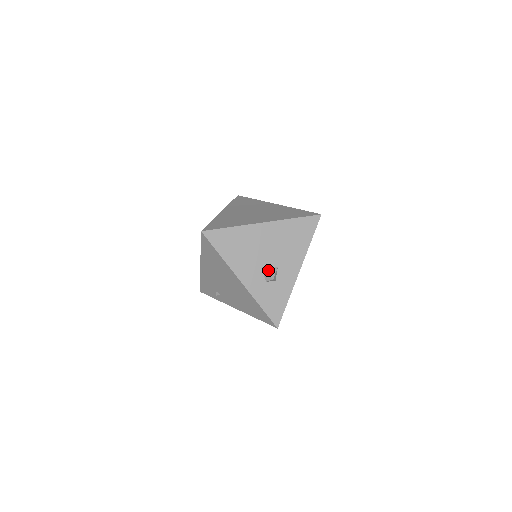
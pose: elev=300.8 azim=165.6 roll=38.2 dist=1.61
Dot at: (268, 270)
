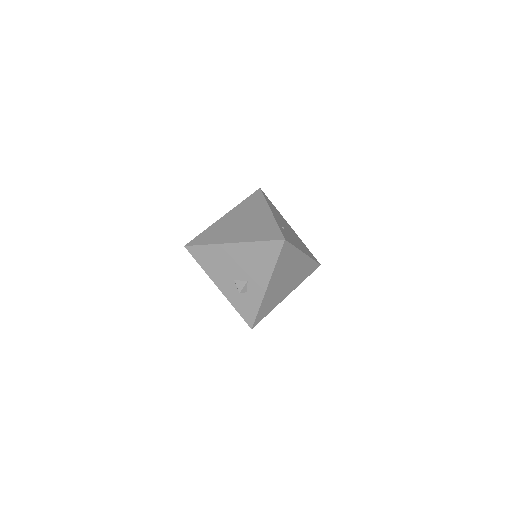
Dot at: (238, 283)
